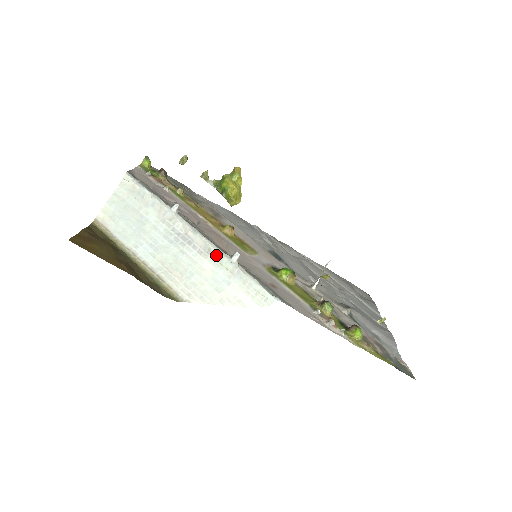
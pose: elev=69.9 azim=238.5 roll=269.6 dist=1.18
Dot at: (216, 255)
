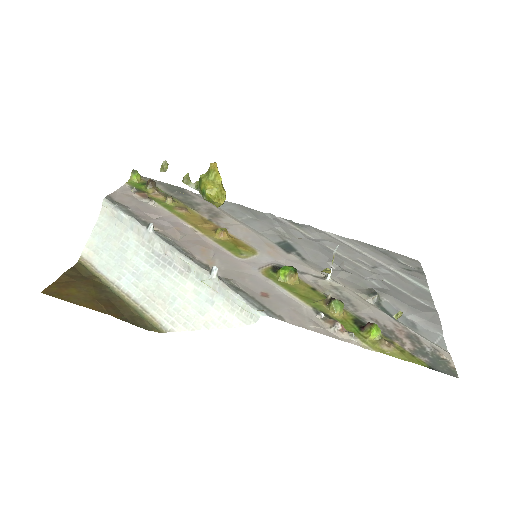
Dot at: (196, 273)
